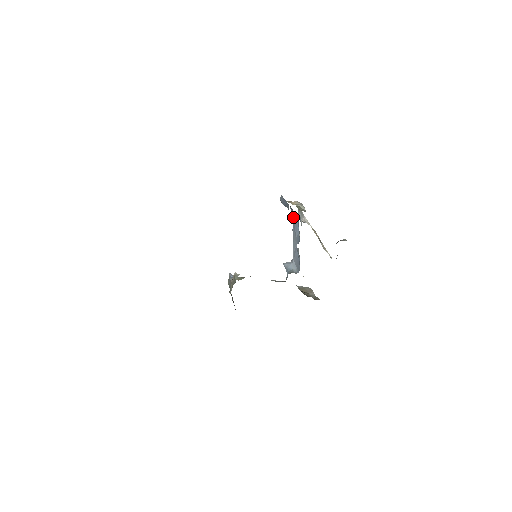
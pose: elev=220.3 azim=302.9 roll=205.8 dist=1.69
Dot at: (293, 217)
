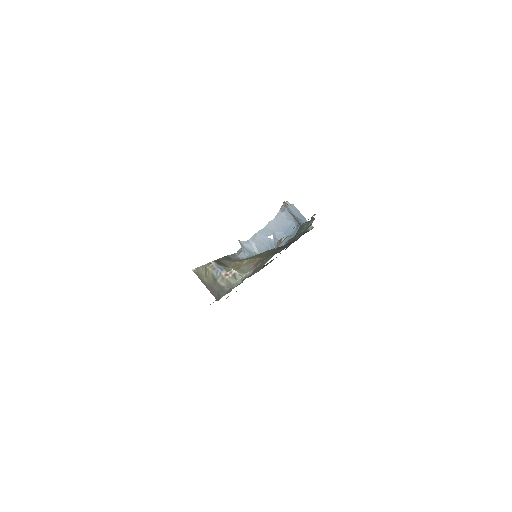
Dot at: (284, 217)
